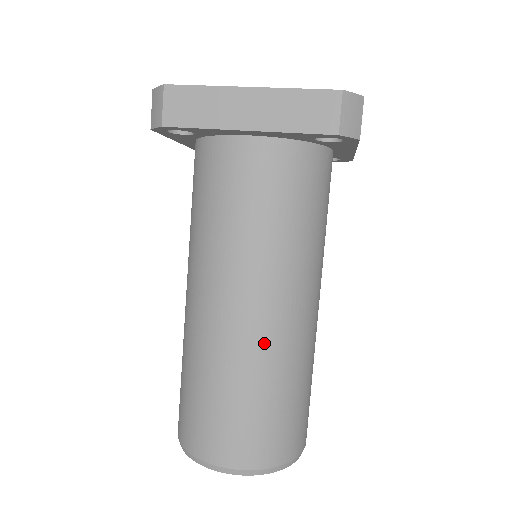
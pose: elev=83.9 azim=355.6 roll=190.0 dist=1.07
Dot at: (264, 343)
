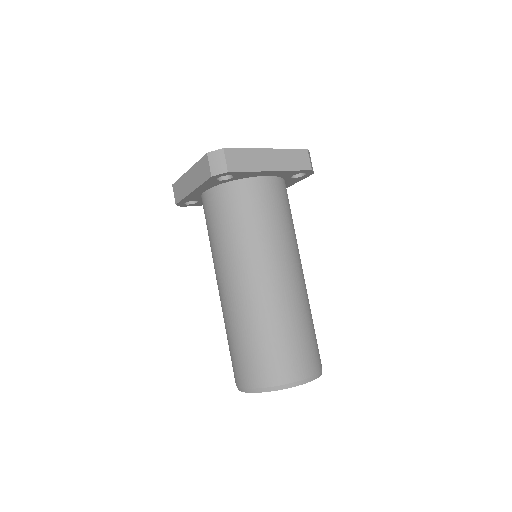
Dot at: (236, 306)
